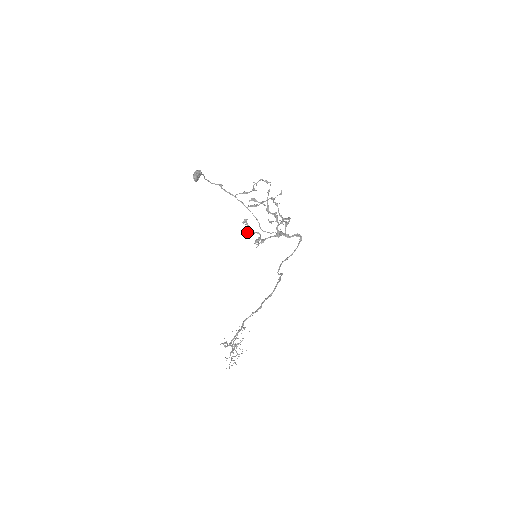
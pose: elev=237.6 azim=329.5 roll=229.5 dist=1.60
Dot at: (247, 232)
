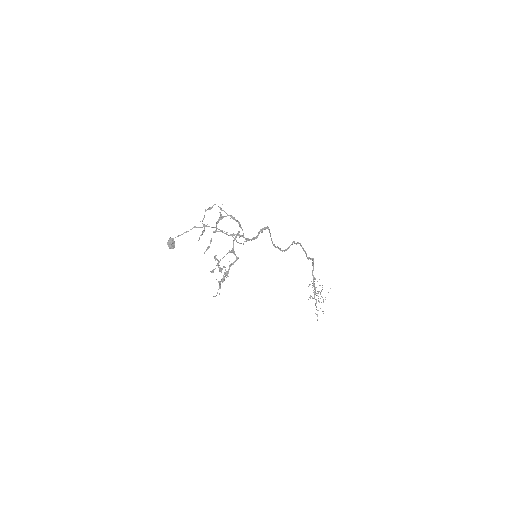
Dot at: (219, 270)
